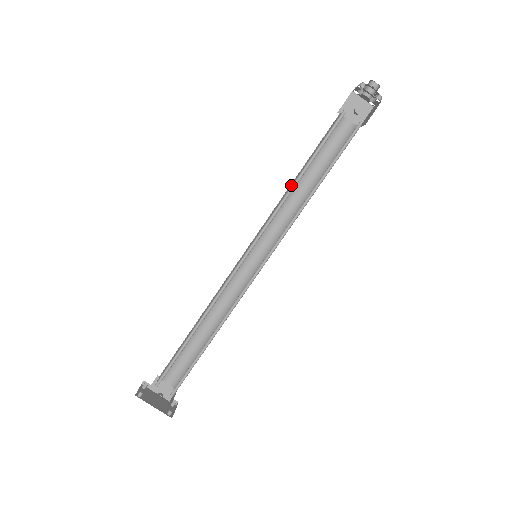
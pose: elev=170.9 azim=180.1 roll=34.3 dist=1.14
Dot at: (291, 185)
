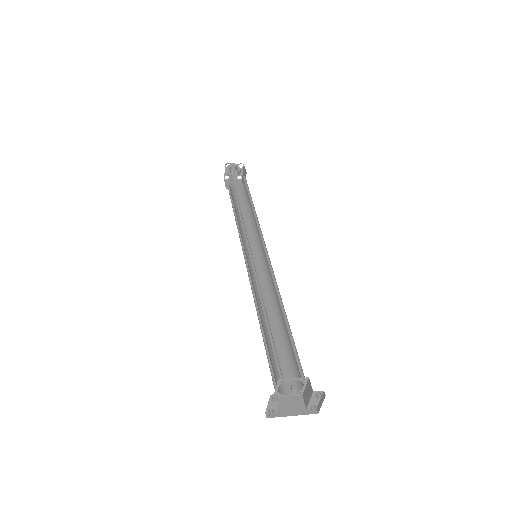
Dot at: occluded
